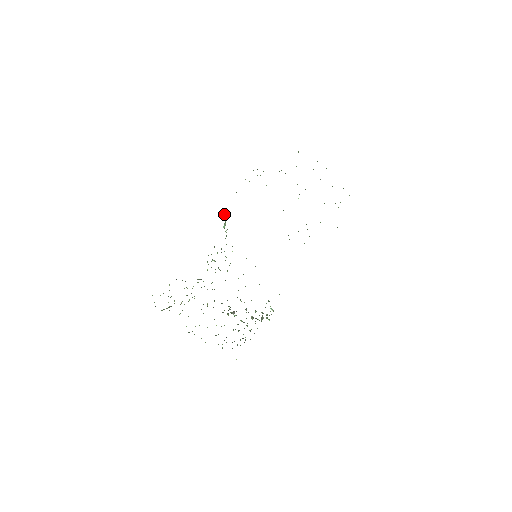
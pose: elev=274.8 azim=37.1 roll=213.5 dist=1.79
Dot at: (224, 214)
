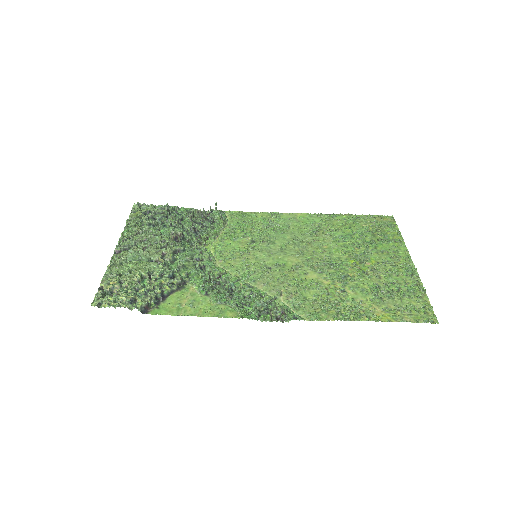
Dot at: (274, 313)
